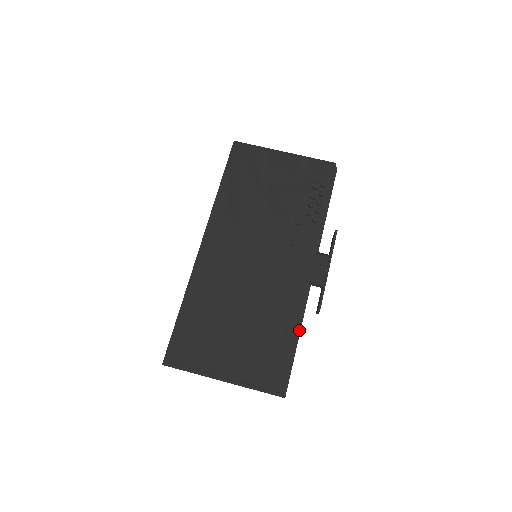
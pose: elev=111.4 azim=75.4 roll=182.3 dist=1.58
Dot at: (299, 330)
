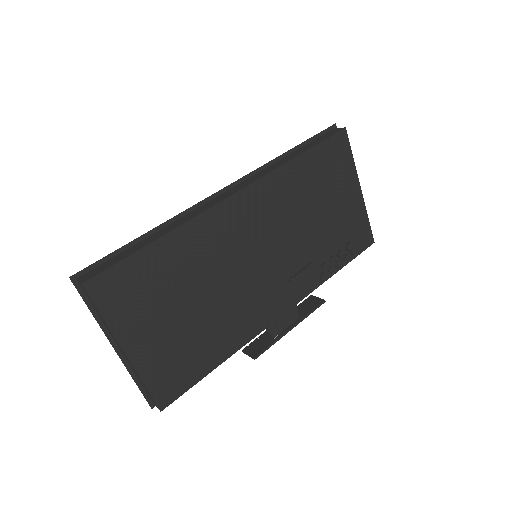
Dot at: occluded
